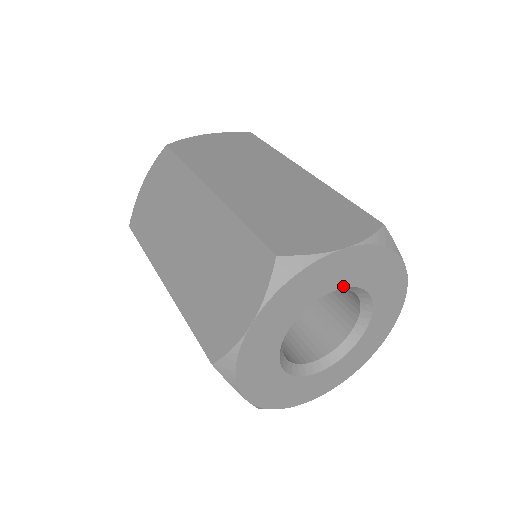
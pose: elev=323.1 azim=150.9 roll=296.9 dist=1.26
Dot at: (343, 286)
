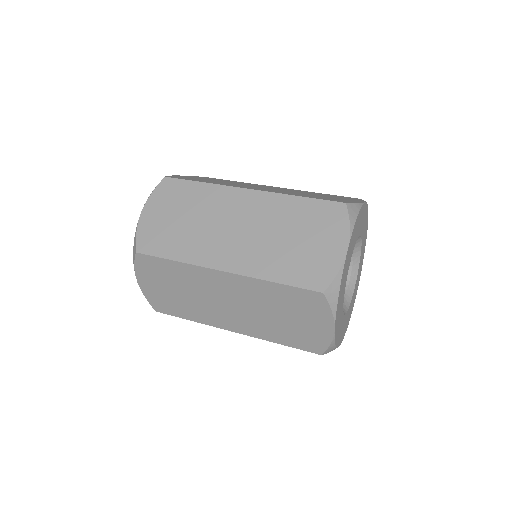
Dot at: (360, 234)
